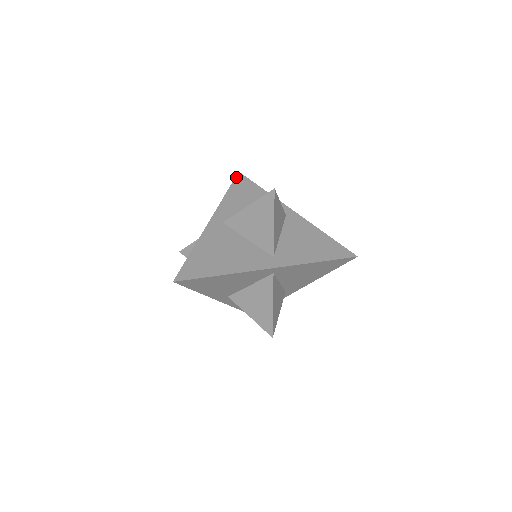
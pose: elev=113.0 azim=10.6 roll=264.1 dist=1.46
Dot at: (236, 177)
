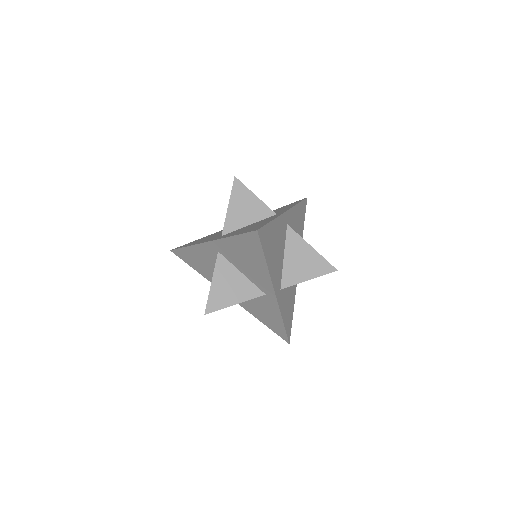
Dot at: (299, 200)
